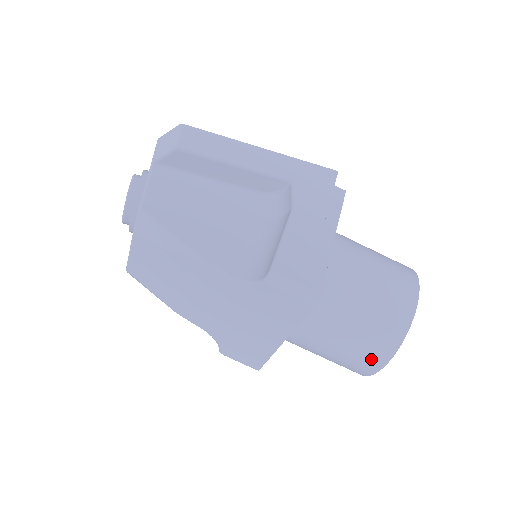
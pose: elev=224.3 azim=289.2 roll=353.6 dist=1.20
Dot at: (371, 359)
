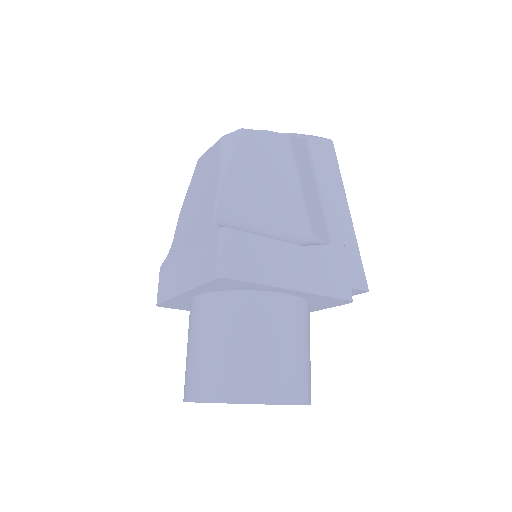
Dot at: (197, 384)
